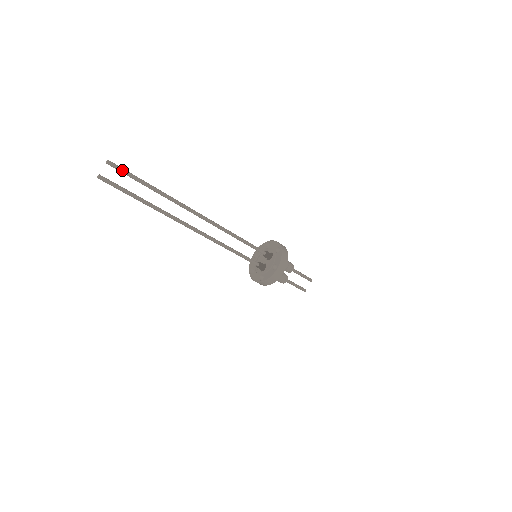
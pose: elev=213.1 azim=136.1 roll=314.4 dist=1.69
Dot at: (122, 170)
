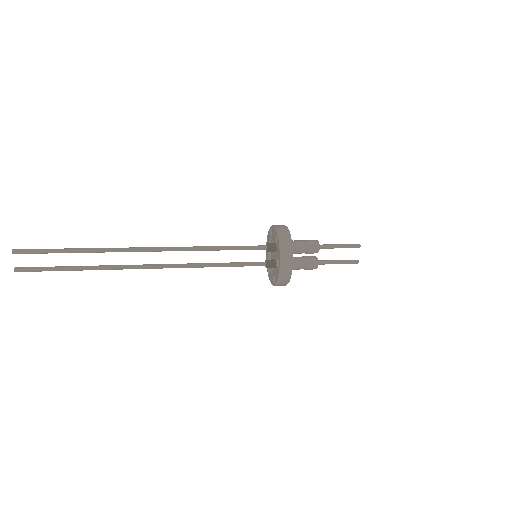
Dot at: (32, 252)
